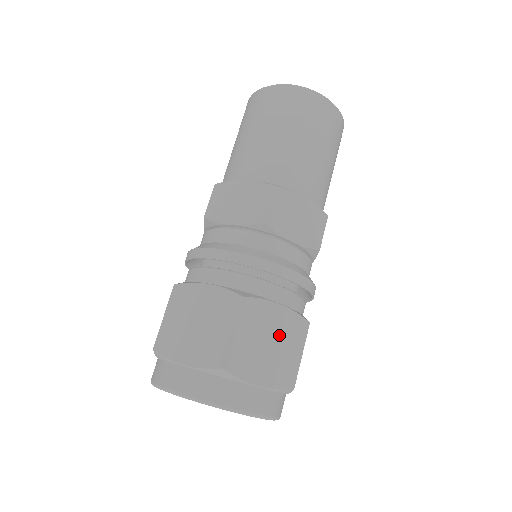
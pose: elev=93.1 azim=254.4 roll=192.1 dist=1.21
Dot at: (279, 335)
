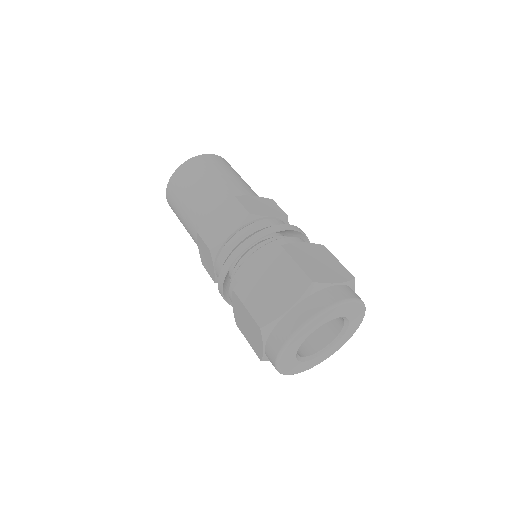
Dot at: (318, 256)
